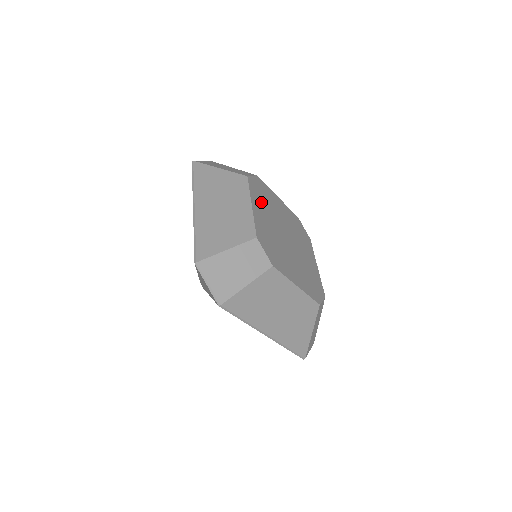
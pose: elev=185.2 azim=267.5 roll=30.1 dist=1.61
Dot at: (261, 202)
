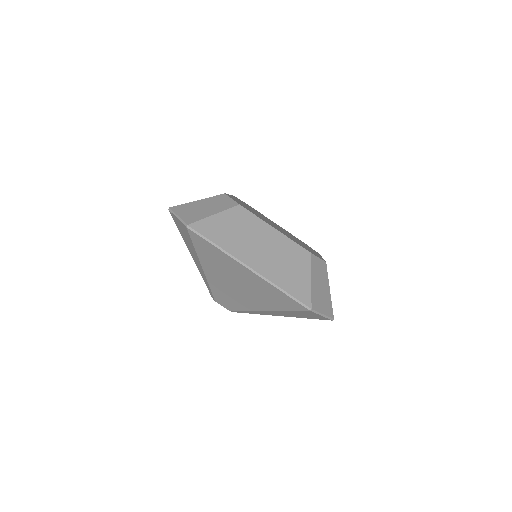
Dot at: occluded
